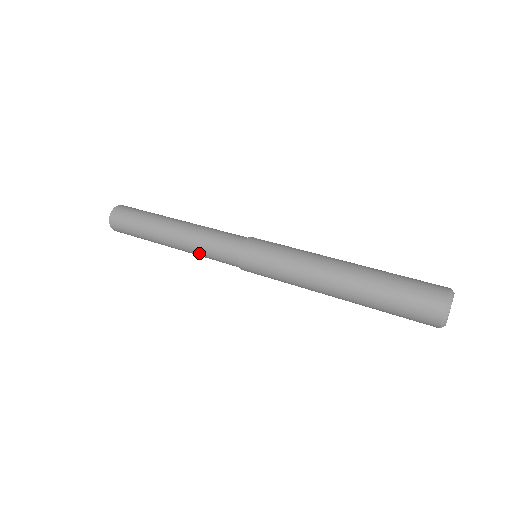
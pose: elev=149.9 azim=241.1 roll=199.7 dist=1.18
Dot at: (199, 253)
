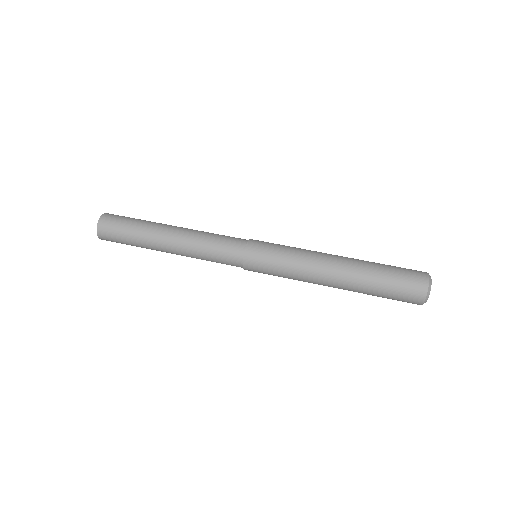
Dot at: (200, 257)
